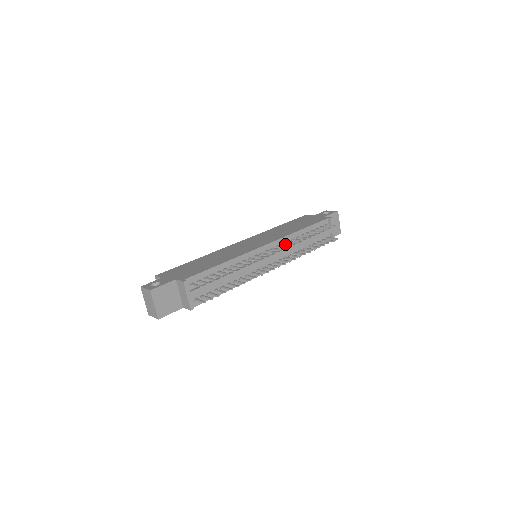
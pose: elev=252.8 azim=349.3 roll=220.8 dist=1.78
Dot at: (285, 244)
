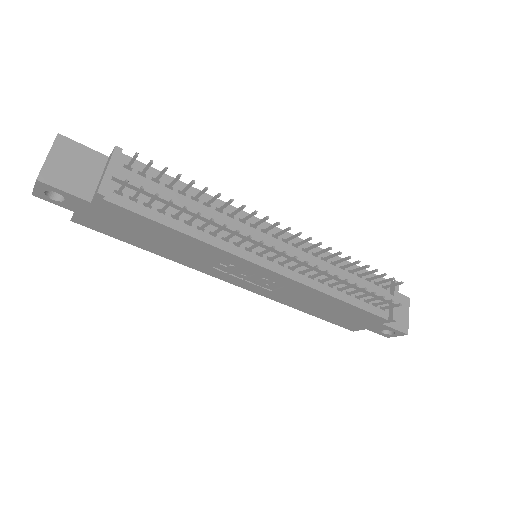
Dot at: (309, 247)
